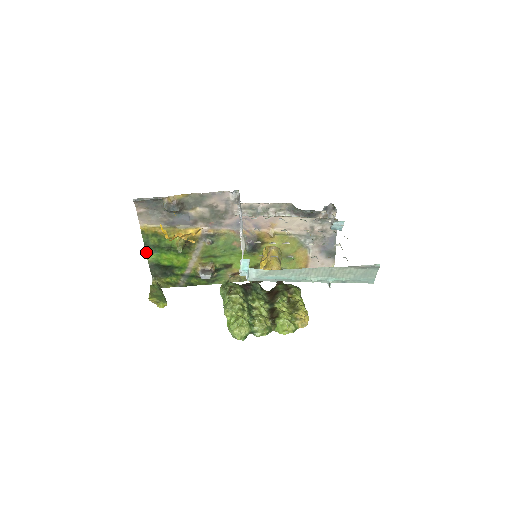
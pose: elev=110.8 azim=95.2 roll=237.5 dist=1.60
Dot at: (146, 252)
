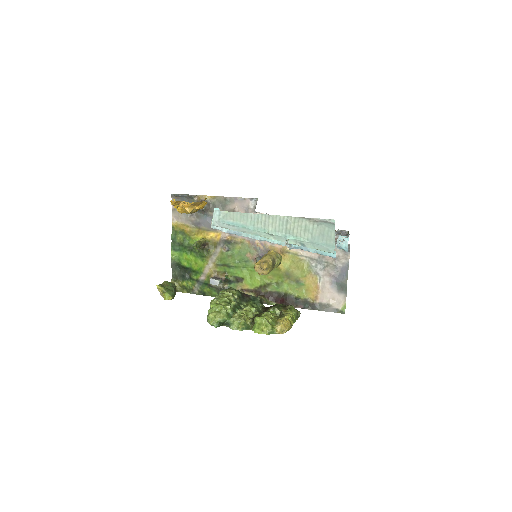
Dot at: (171, 249)
